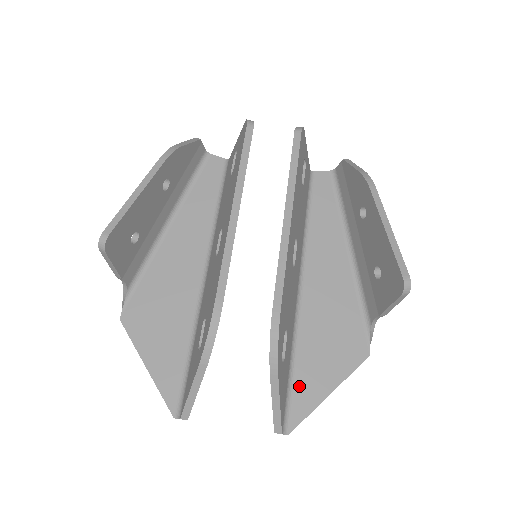
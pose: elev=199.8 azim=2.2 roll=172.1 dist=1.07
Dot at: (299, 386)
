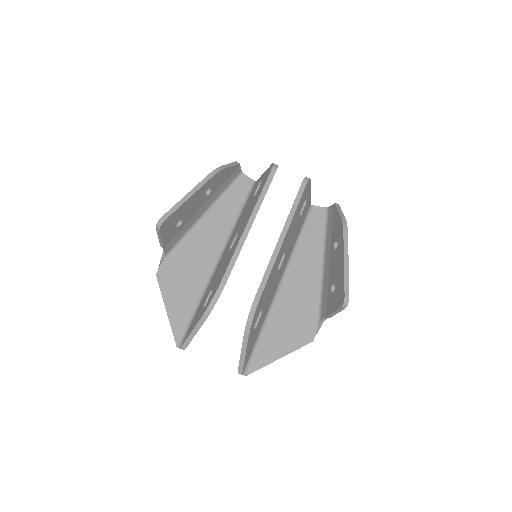
Dot at: (261, 348)
